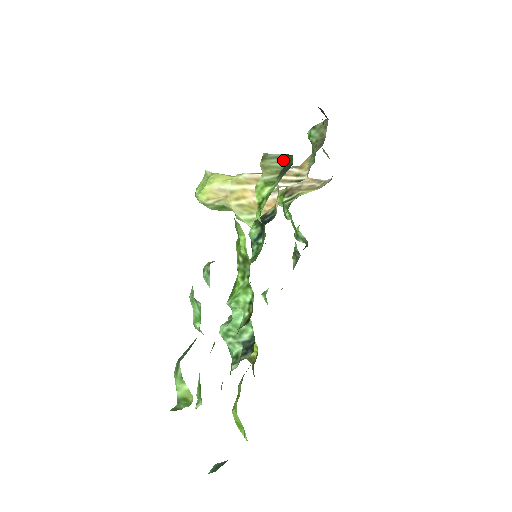
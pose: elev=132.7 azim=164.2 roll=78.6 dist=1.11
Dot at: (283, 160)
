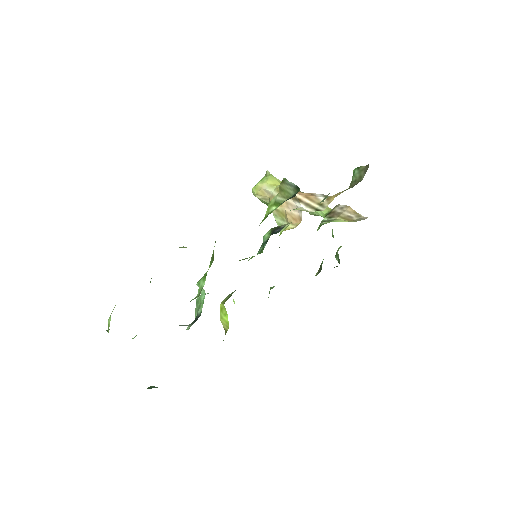
Dot at: (294, 189)
